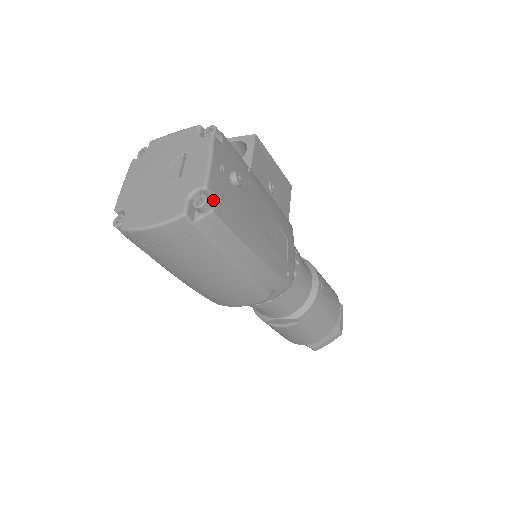
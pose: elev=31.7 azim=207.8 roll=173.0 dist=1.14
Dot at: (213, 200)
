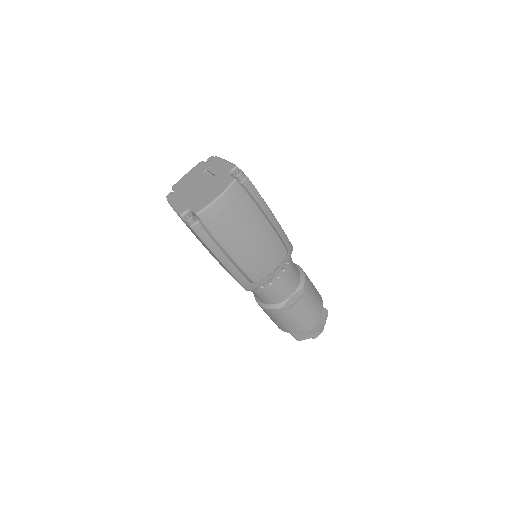
Dot at: occluded
